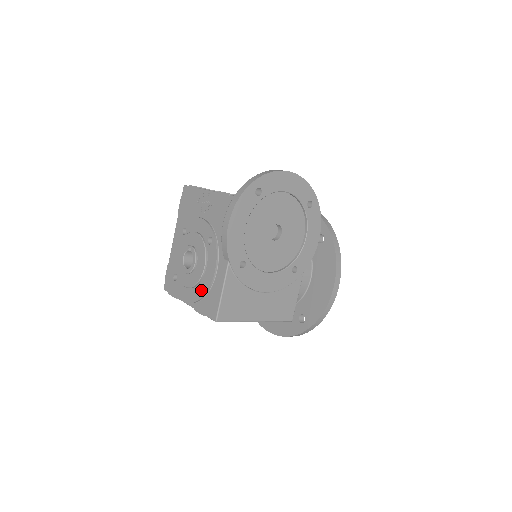
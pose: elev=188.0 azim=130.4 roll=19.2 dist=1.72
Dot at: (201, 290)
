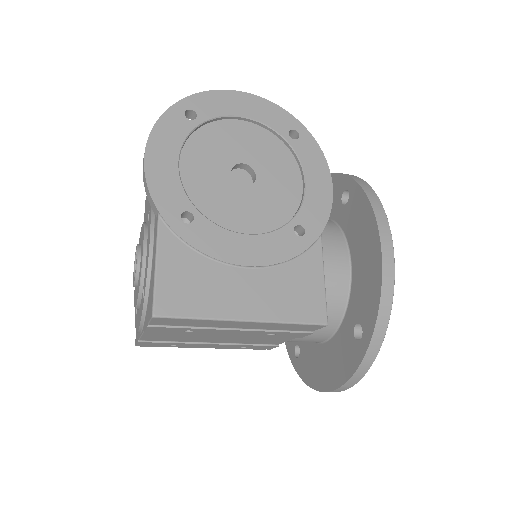
Dot at: occluded
